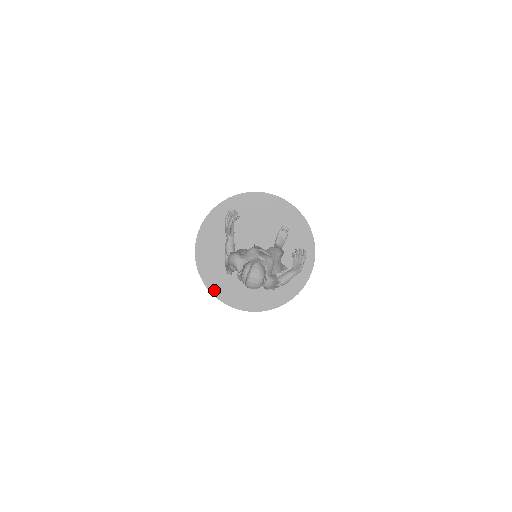
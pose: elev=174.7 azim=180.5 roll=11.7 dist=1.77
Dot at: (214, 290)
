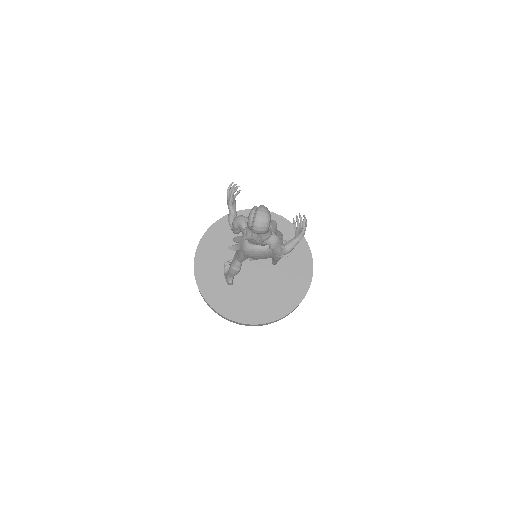
Dot at: (215, 304)
